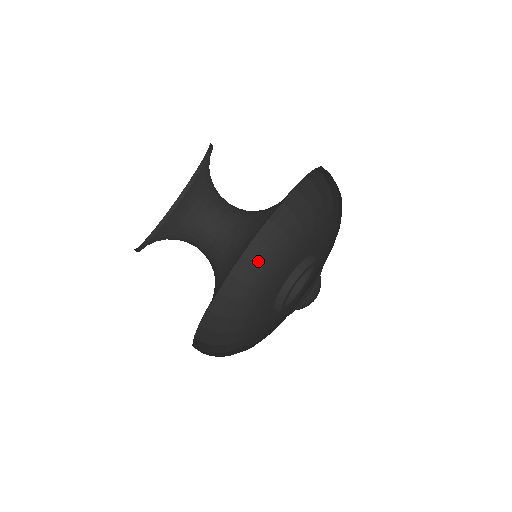
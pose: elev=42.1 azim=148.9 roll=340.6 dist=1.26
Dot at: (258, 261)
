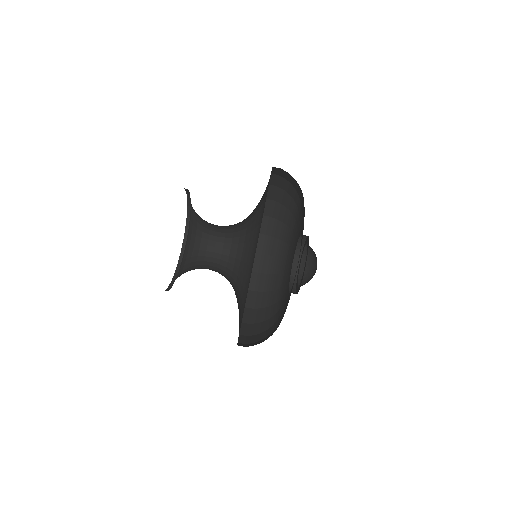
Dot at: (261, 305)
